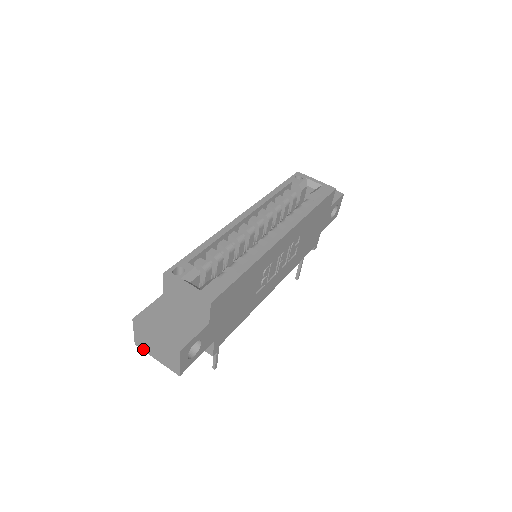
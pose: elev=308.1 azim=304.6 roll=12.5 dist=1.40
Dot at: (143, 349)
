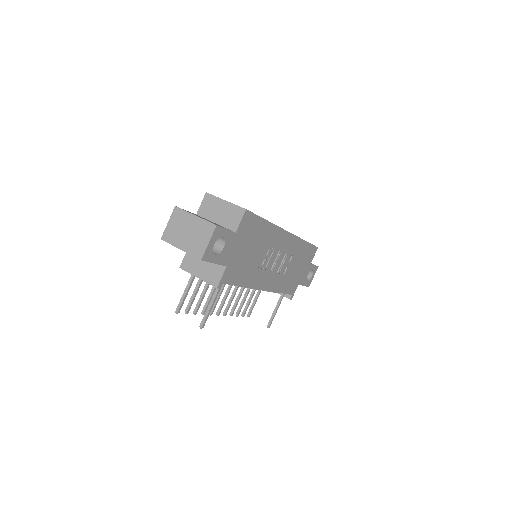
Dot at: (169, 241)
